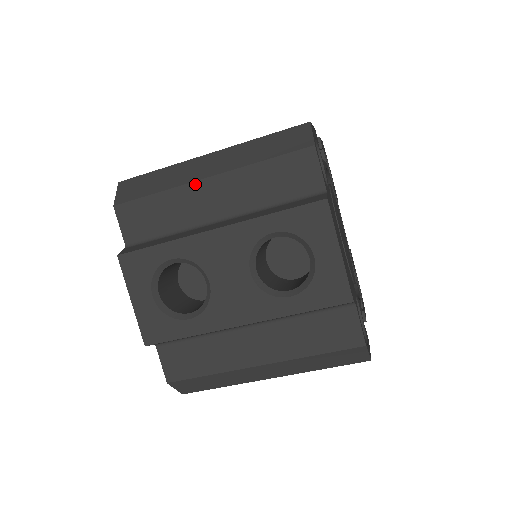
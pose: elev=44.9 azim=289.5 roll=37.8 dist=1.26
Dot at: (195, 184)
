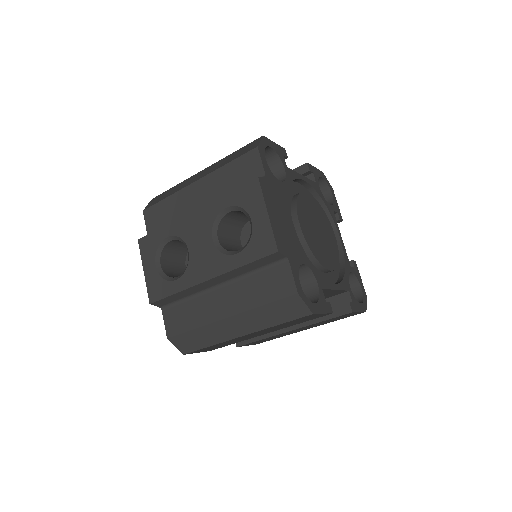
Dot at: (188, 187)
